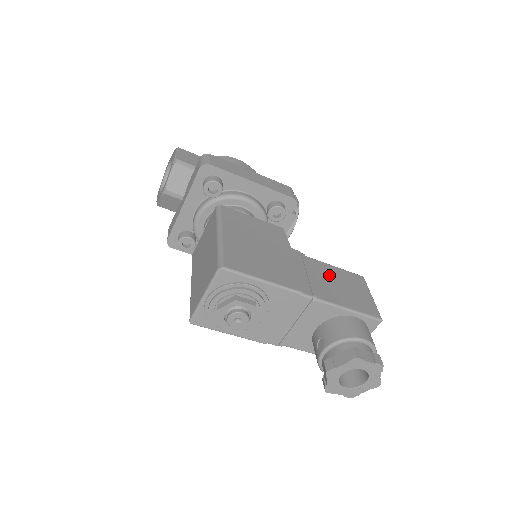
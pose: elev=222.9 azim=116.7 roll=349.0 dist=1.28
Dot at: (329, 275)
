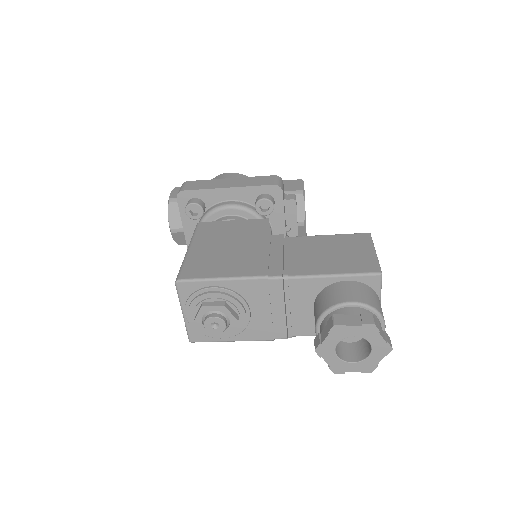
Dot at: (316, 247)
